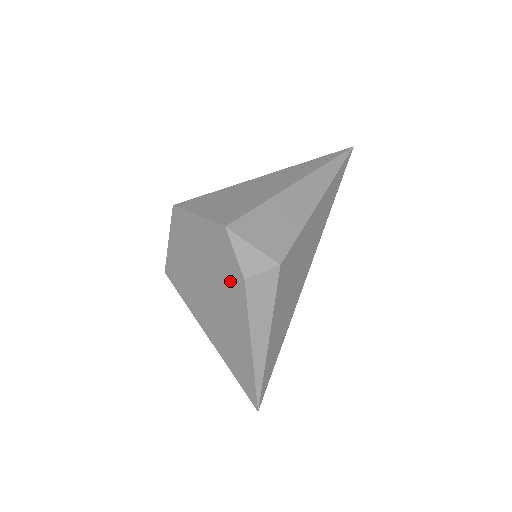
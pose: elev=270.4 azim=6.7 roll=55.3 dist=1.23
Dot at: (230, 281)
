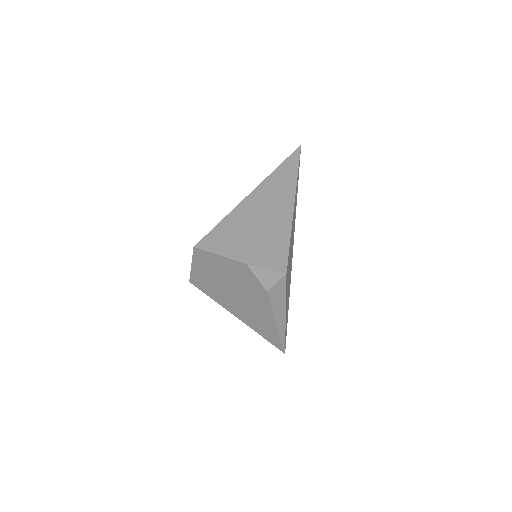
Dot at: (254, 292)
